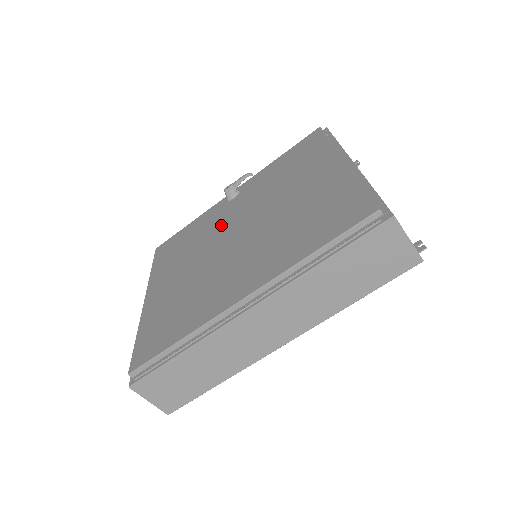
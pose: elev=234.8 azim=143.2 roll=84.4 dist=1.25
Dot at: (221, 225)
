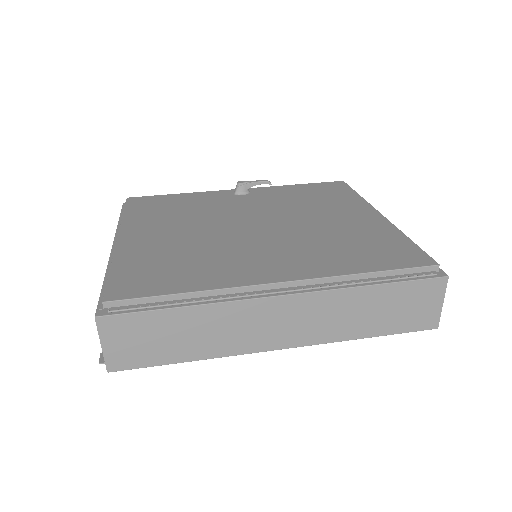
Dot at: (230, 210)
